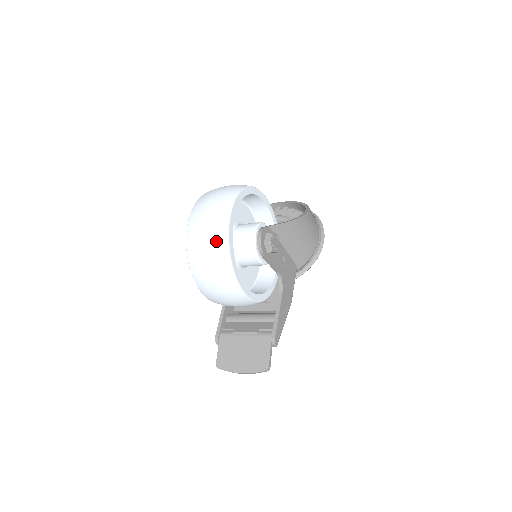
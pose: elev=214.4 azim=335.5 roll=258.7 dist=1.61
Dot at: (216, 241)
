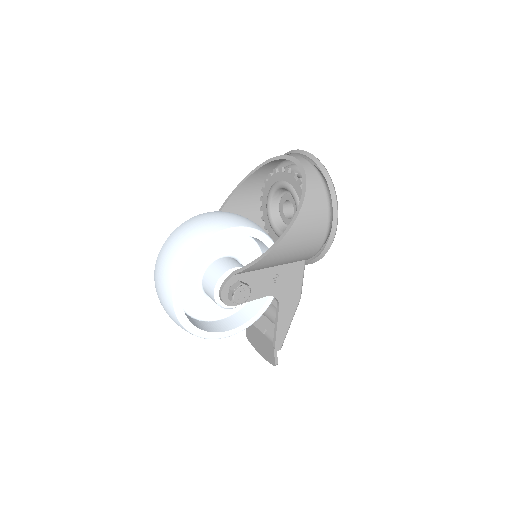
Dot at: (173, 320)
